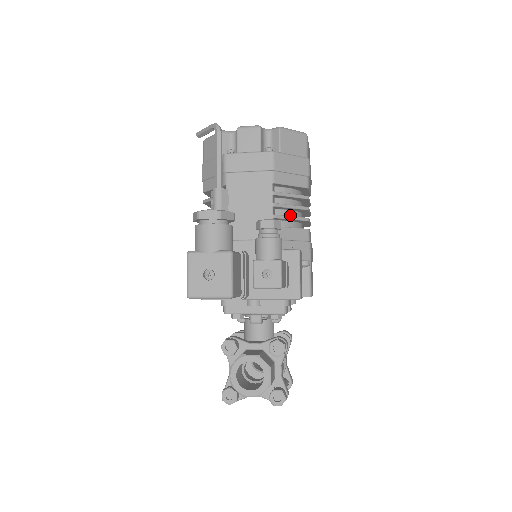
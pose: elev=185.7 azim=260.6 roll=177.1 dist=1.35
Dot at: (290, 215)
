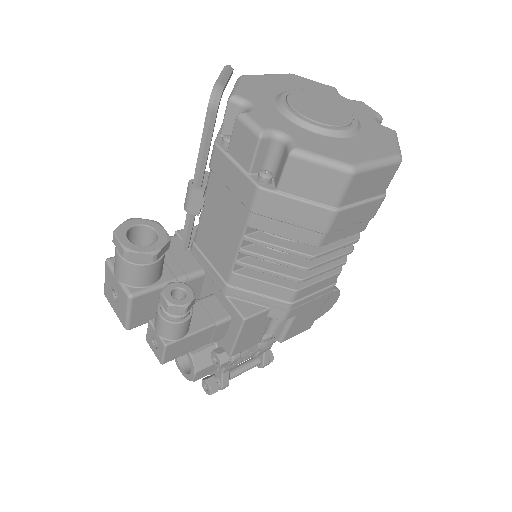
Dot at: occluded
